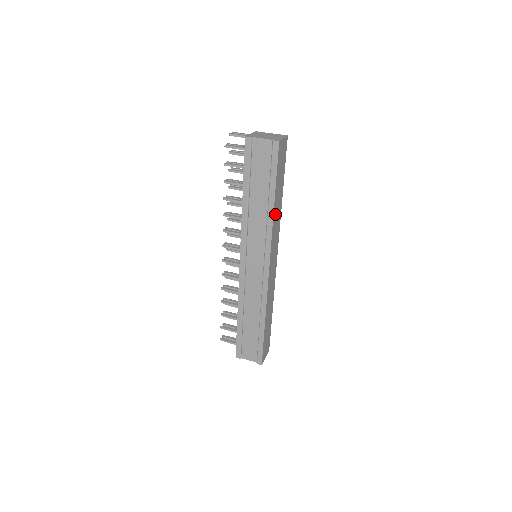
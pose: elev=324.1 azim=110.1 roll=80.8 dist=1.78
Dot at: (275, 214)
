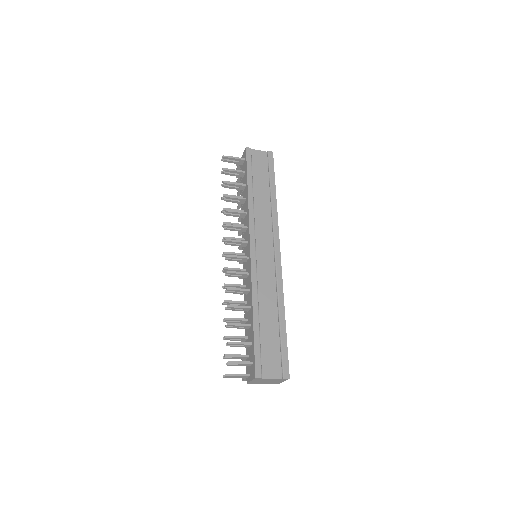
Dot at: occluded
